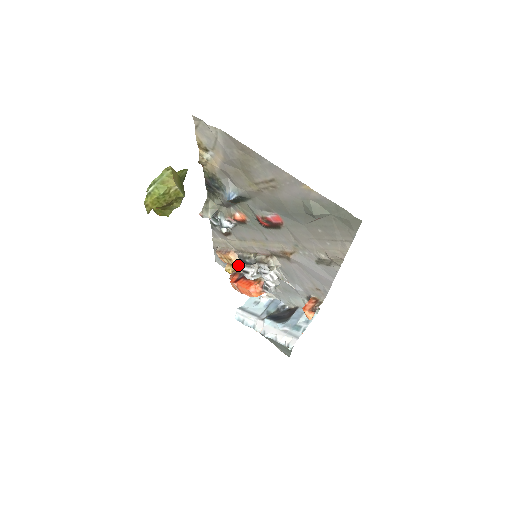
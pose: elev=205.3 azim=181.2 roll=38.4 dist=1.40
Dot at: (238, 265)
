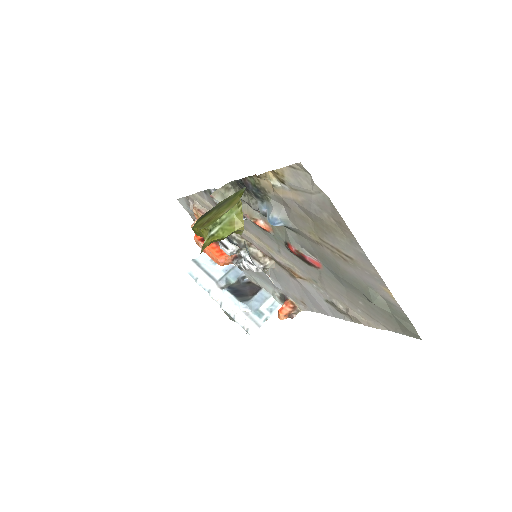
Dot at: occluded
